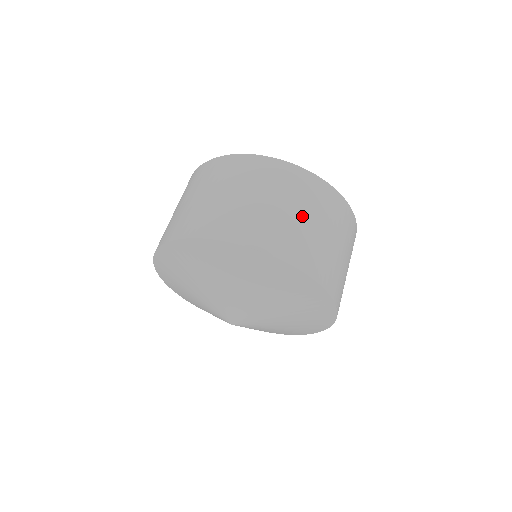
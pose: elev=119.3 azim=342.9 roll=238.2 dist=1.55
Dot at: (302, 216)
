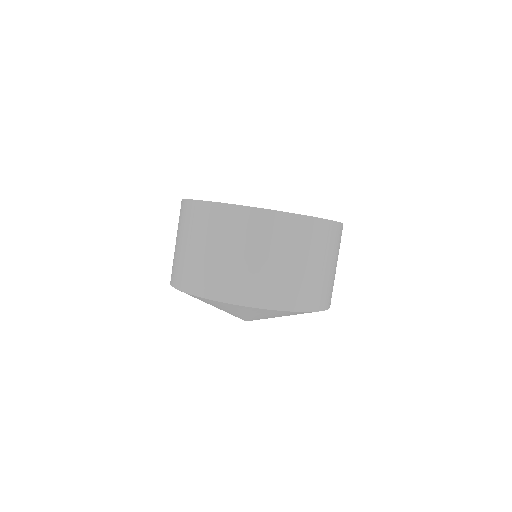
Dot at: (316, 266)
